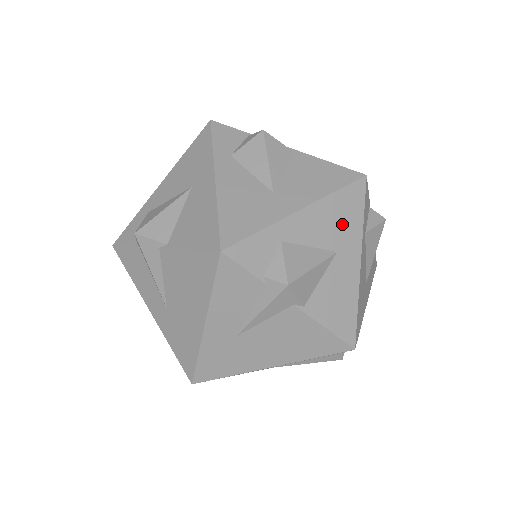
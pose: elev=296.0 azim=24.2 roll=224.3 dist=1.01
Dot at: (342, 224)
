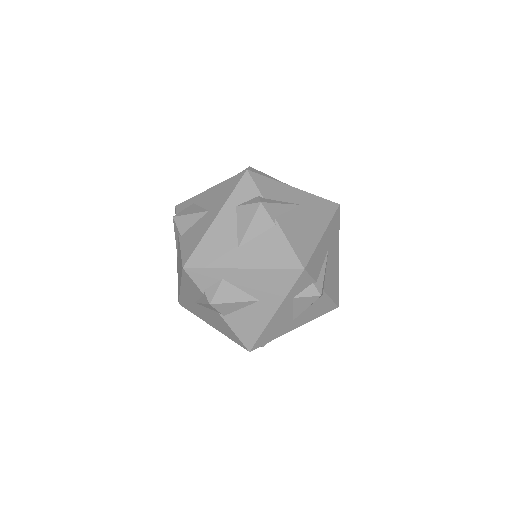
Dot at: occluded
